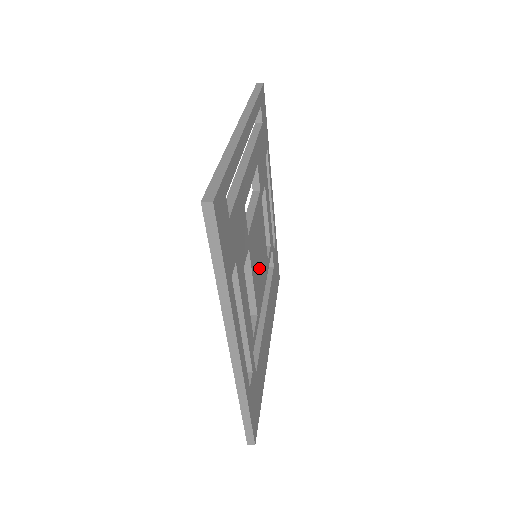
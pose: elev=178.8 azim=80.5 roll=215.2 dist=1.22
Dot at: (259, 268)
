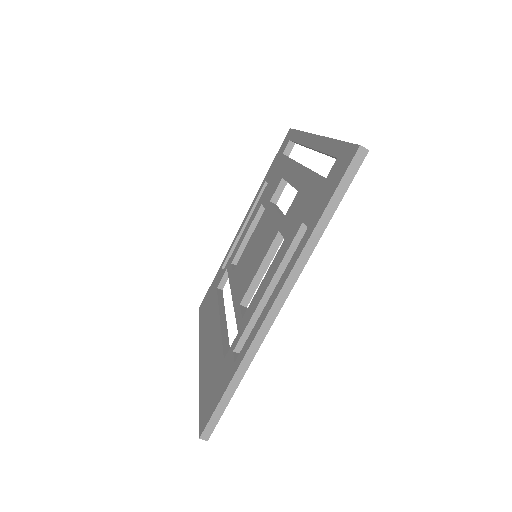
Dot at: occluded
